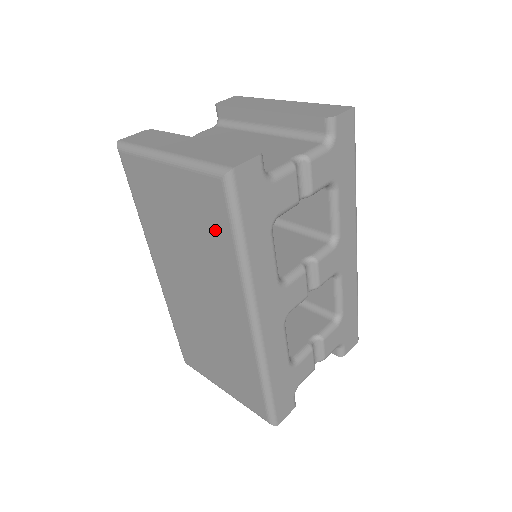
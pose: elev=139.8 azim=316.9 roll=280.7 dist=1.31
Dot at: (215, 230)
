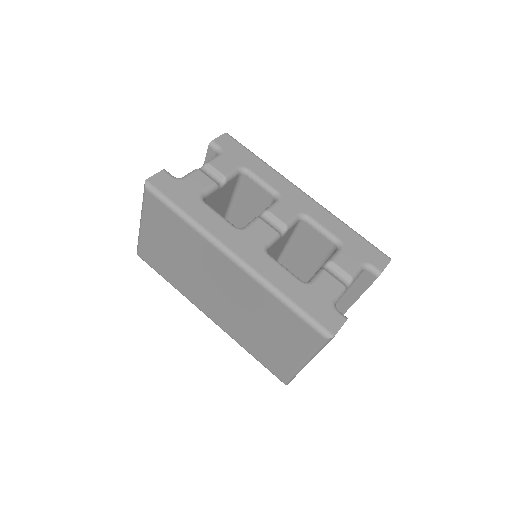
Dot at: (172, 224)
